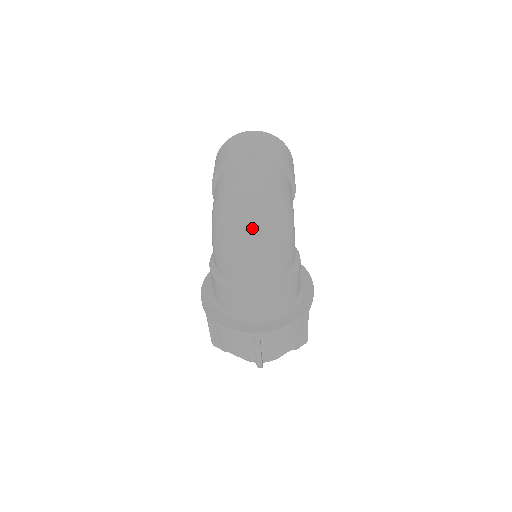
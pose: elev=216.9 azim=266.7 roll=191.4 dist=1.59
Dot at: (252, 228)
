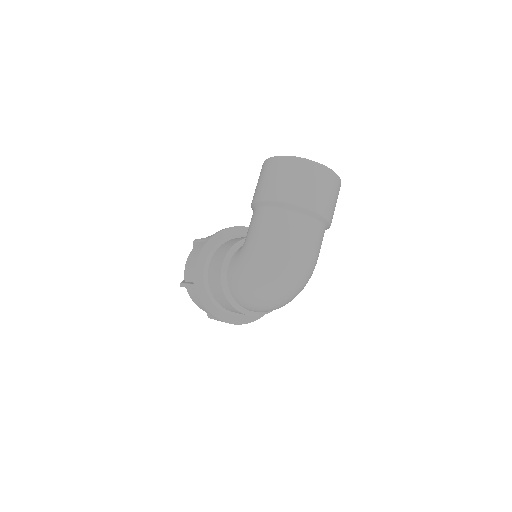
Dot at: (280, 296)
